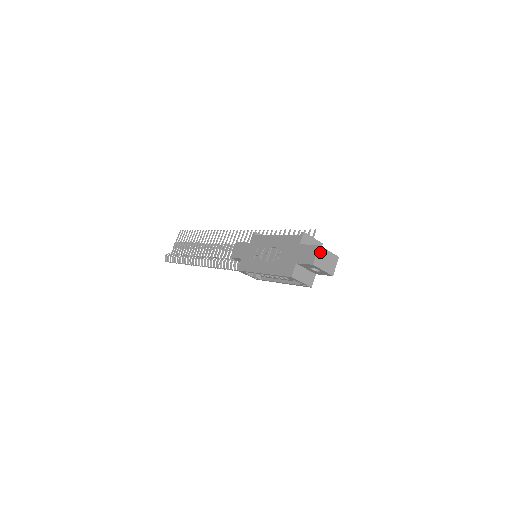
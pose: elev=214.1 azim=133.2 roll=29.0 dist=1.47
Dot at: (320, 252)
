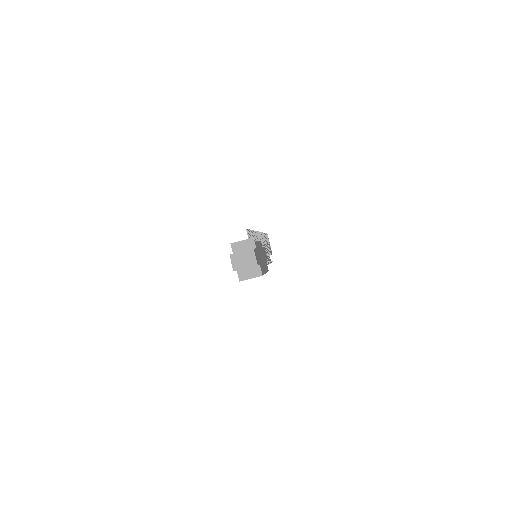
Dot at: (234, 259)
